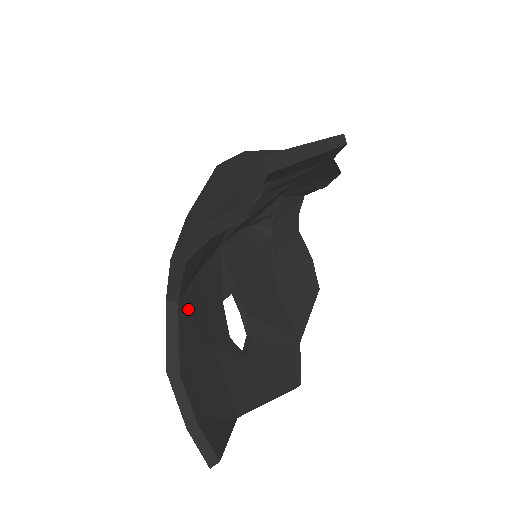
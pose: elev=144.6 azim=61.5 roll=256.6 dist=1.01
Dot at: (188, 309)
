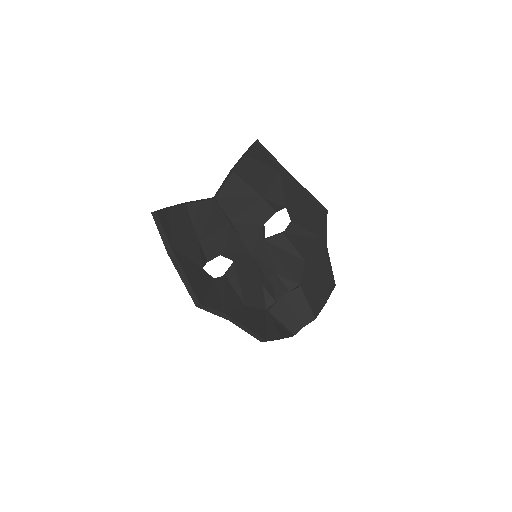
Dot at: (214, 210)
